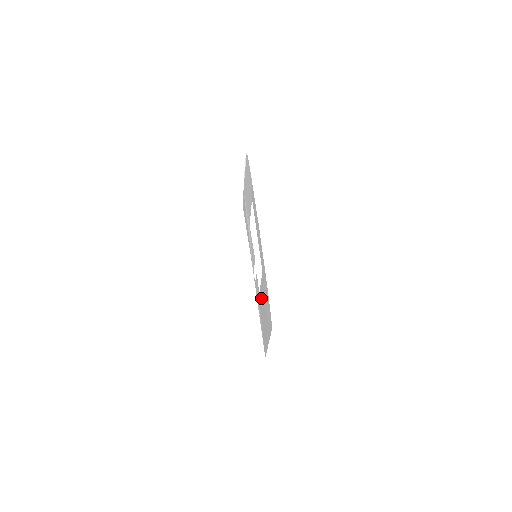
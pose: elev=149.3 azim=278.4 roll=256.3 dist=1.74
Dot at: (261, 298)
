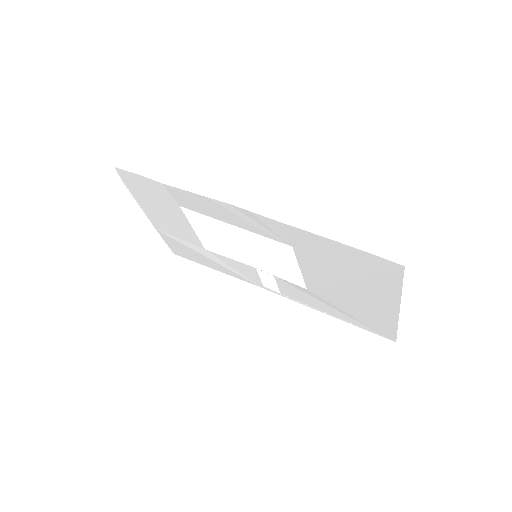
Dot at: (319, 285)
